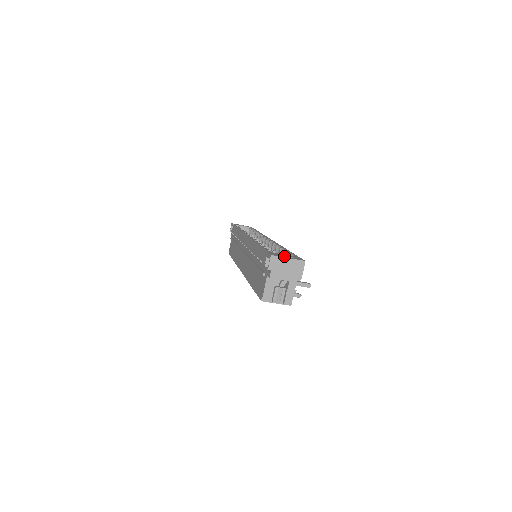
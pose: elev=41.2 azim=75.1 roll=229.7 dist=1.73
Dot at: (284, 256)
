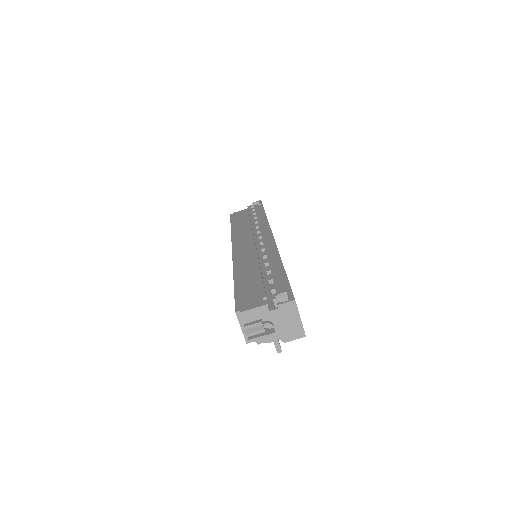
Dot at: occluded
